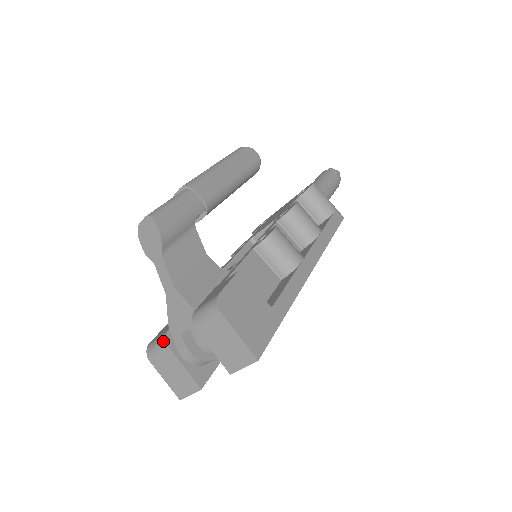
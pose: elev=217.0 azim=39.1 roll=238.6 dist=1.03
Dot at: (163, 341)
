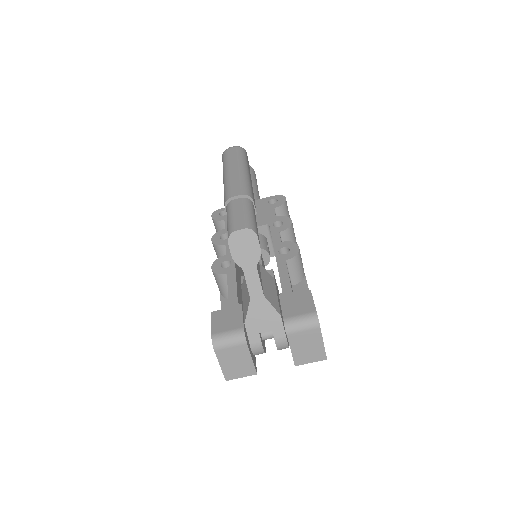
Dot at: (241, 337)
